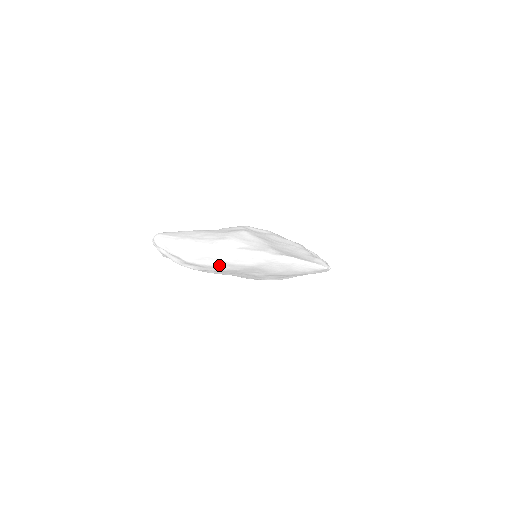
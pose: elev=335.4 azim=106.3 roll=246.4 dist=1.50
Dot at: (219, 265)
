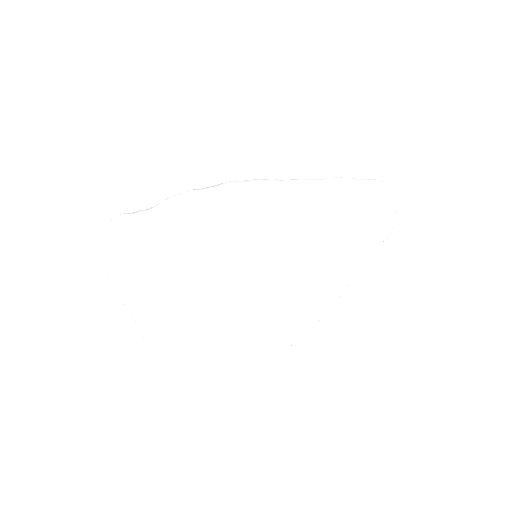
Dot at: occluded
